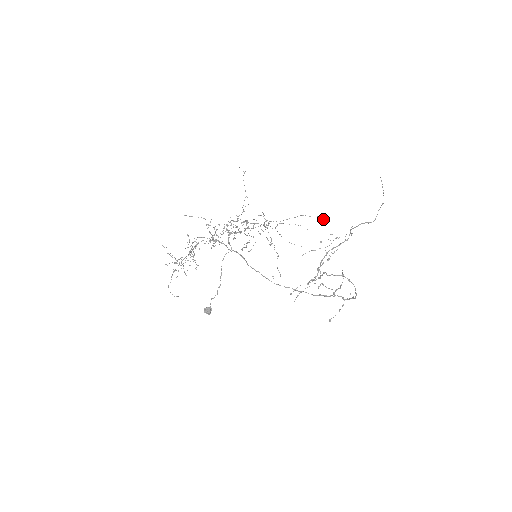
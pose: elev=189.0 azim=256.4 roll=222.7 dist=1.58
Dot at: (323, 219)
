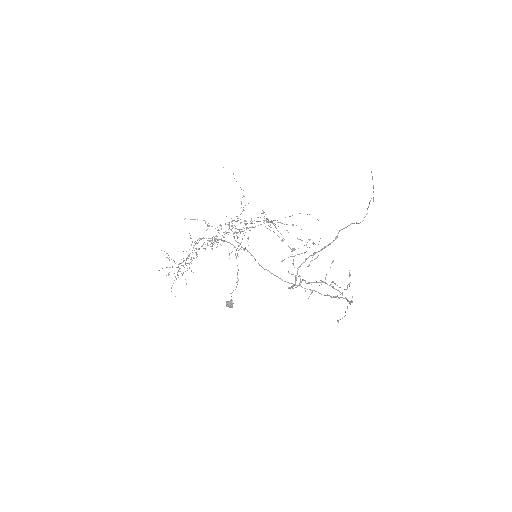
Dot at: occluded
